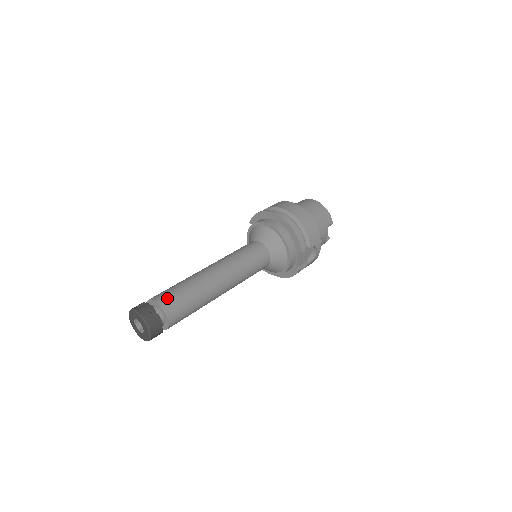
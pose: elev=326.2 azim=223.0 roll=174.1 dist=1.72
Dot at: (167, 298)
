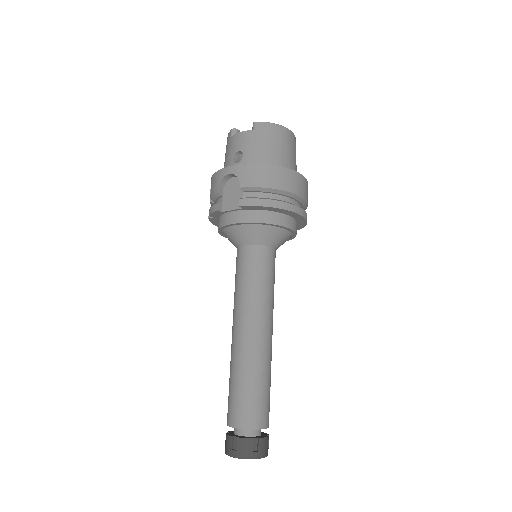
Dot at: (268, 414)
